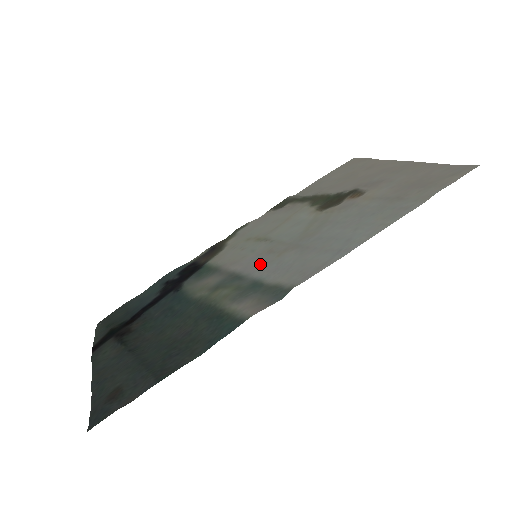
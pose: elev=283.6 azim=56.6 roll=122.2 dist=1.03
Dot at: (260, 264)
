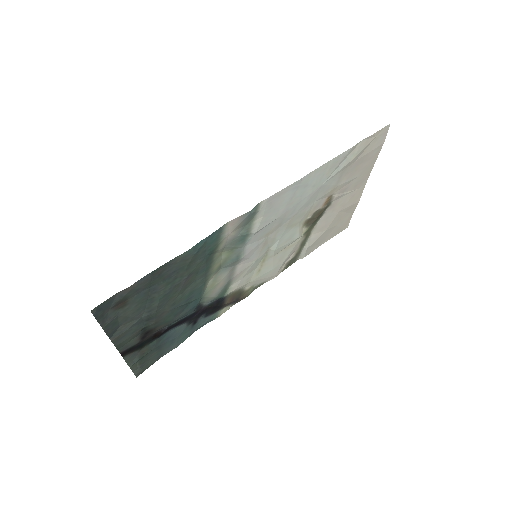
Dot at: (254, 247)
